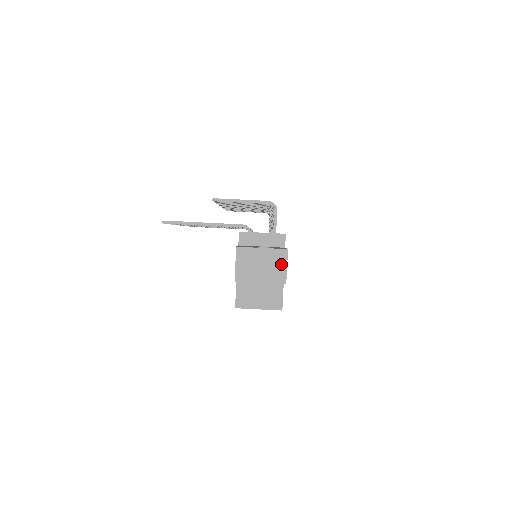
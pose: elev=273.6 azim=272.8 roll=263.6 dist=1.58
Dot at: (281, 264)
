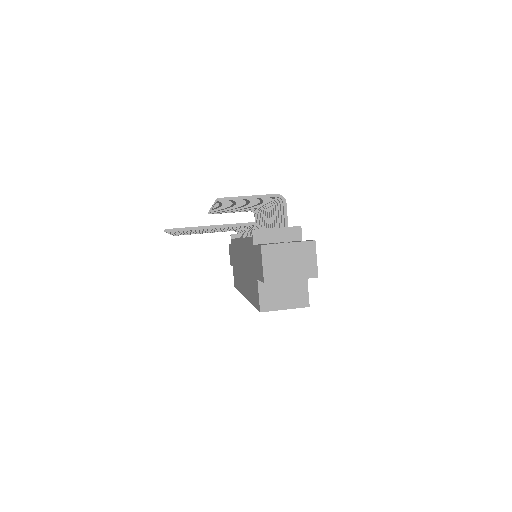
Dot at: (310, 257)
